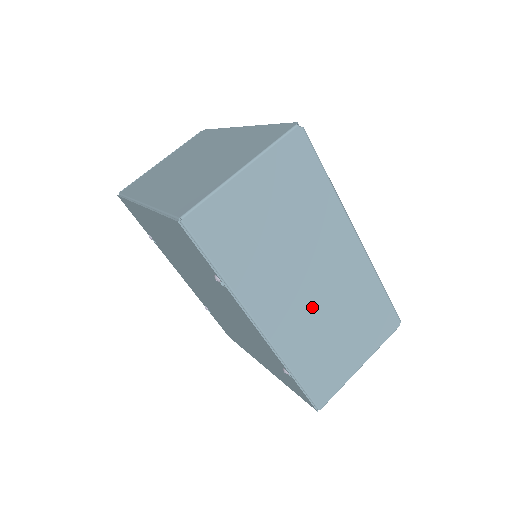
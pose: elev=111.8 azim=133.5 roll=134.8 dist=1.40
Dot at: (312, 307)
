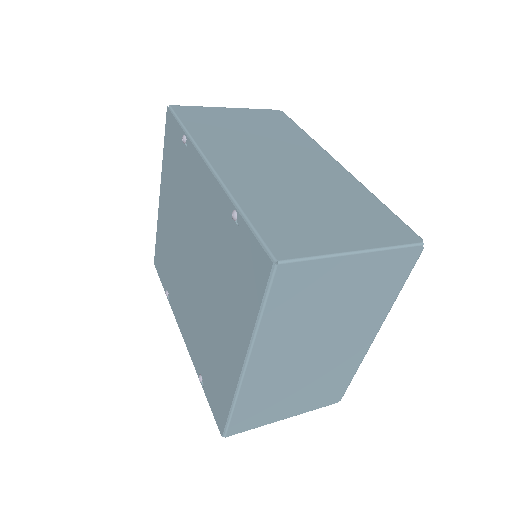
Dot at: (278, 177)
